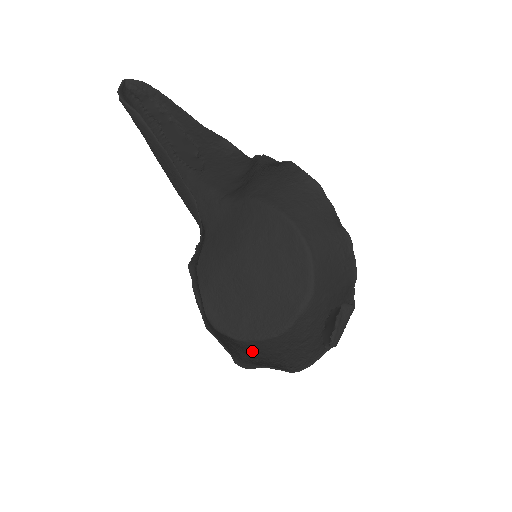
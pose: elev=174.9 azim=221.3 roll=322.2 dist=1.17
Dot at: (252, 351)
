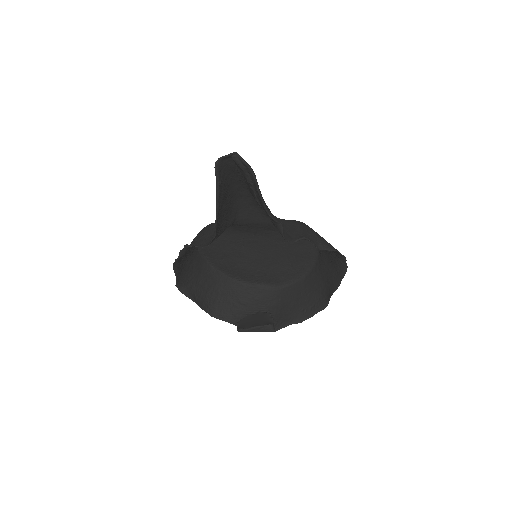
Dot at: (204, 278)
